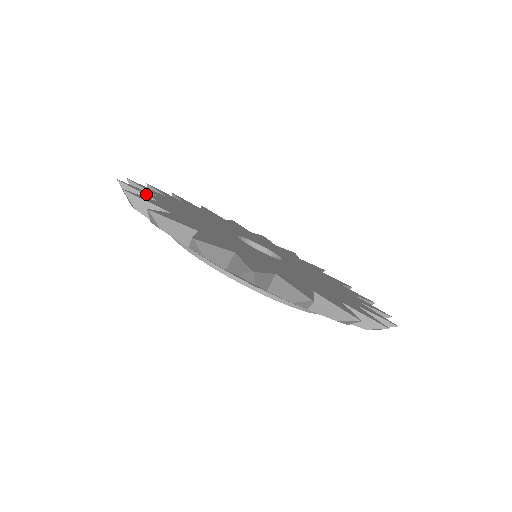
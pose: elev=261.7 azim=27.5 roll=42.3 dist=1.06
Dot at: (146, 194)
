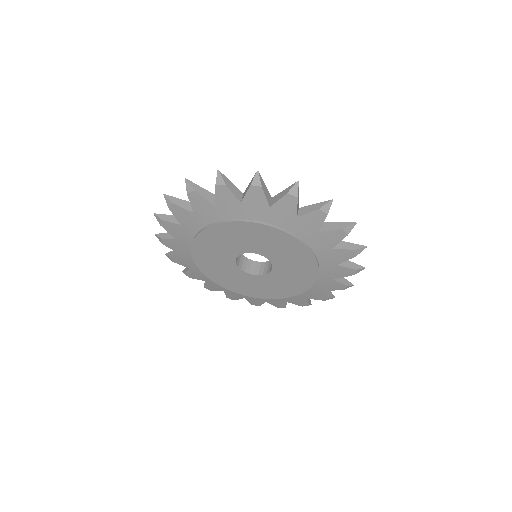
Dot at: (205, 192)
